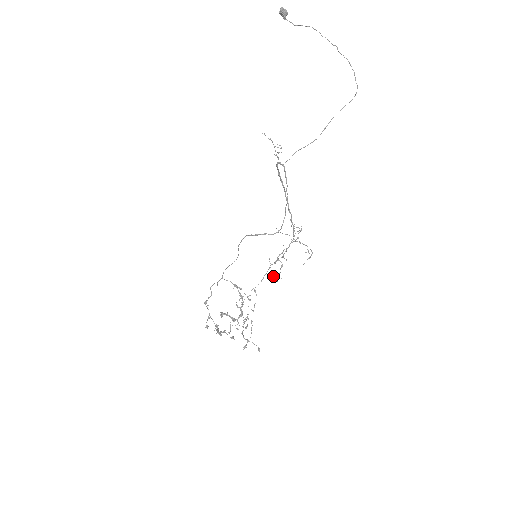
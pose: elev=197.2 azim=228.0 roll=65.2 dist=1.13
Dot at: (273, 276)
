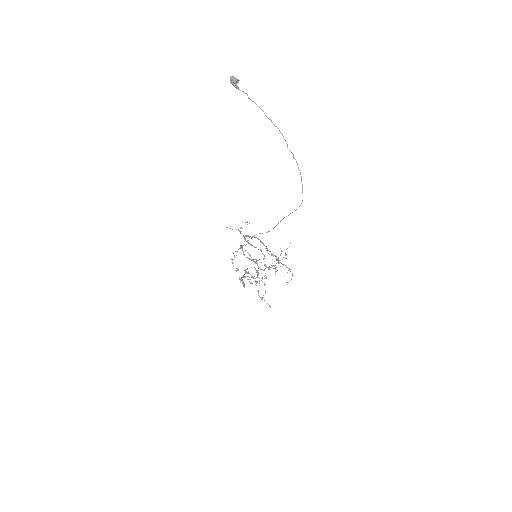
Dot at: occluded
